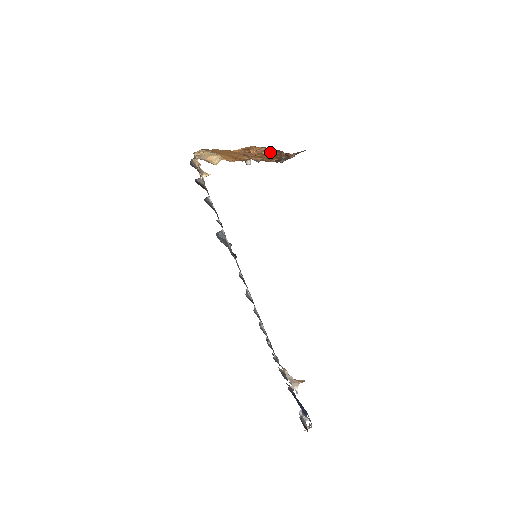
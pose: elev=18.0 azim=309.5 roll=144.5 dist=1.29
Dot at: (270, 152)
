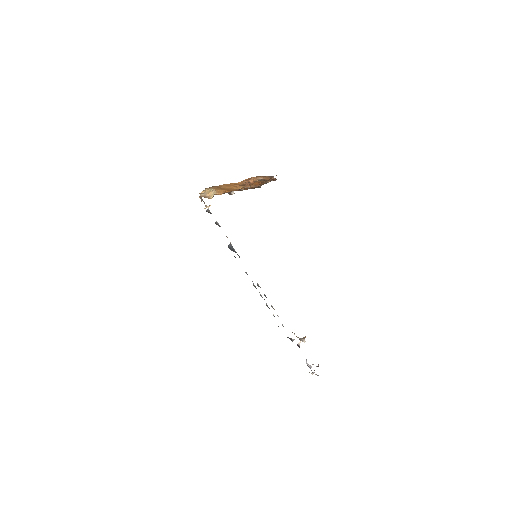
Dot at: (263, 179)
